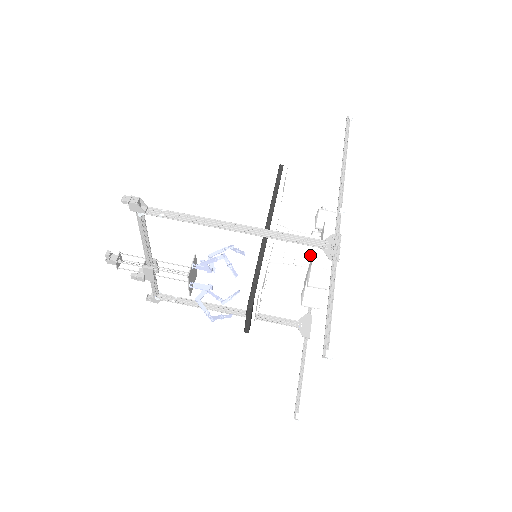
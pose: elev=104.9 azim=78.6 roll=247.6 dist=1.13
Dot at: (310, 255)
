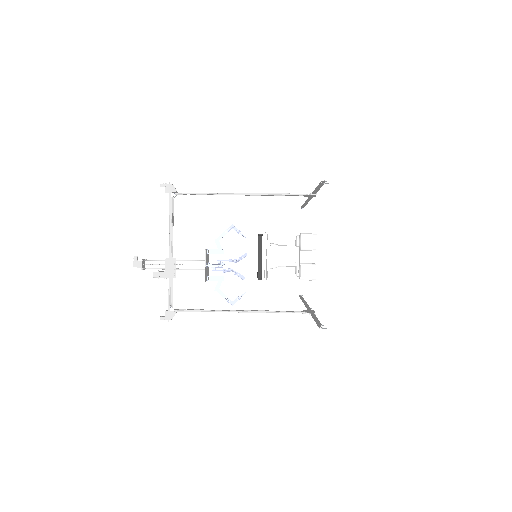
Dot at: (298, 249)
